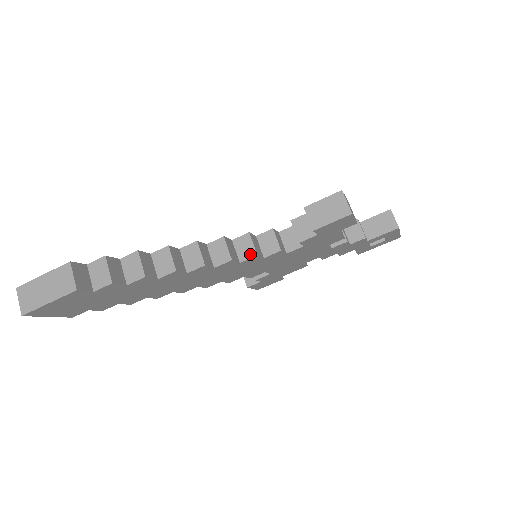
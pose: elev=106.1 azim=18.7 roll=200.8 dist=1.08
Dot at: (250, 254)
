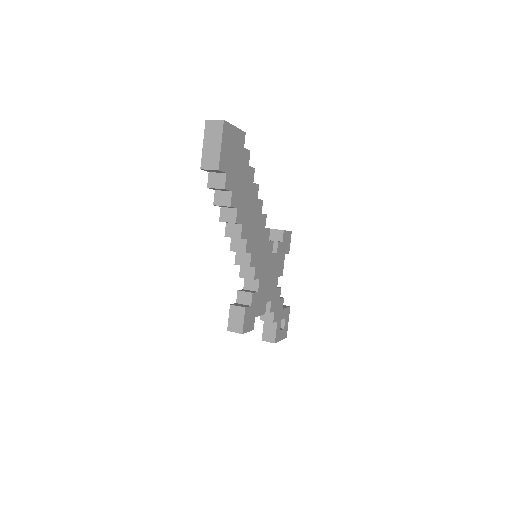
Dot at: occluded
